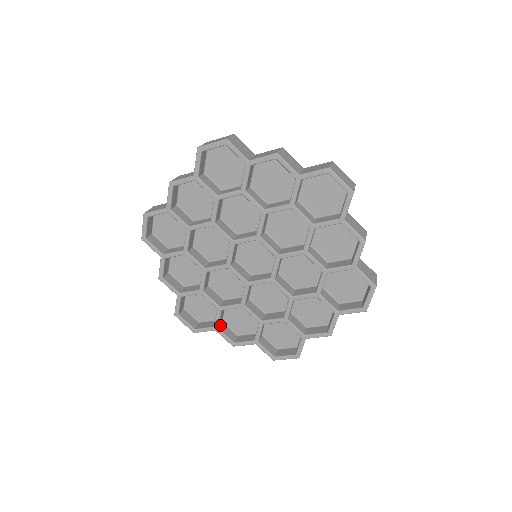
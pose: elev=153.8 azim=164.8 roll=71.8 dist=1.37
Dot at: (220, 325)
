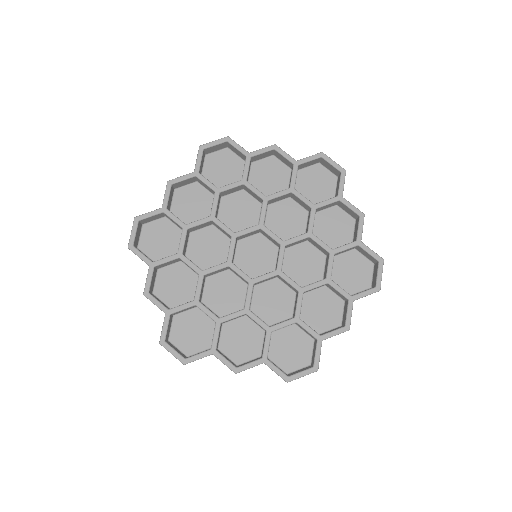
Dot at: (217, 350)
